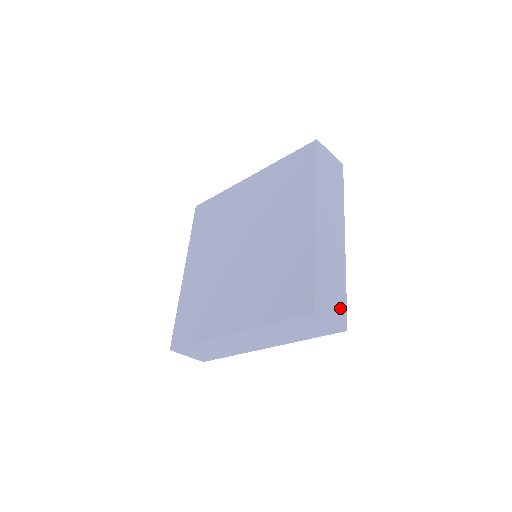
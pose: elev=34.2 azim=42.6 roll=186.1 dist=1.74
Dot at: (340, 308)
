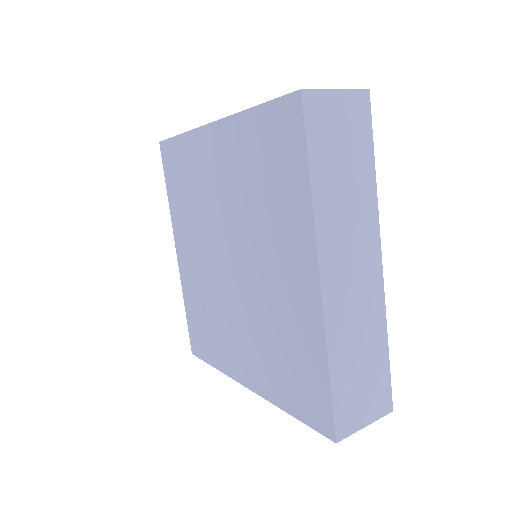
Dot at: (379, 391)
